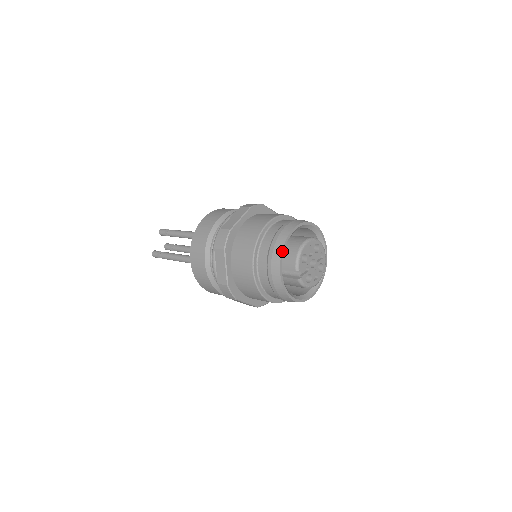
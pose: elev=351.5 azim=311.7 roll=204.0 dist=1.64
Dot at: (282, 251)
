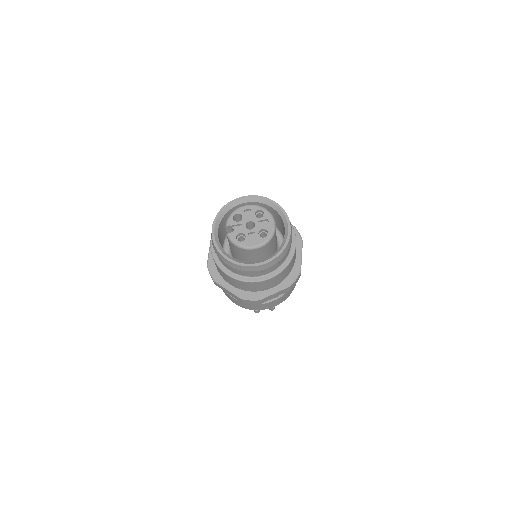
Dot at: (219, 212)
